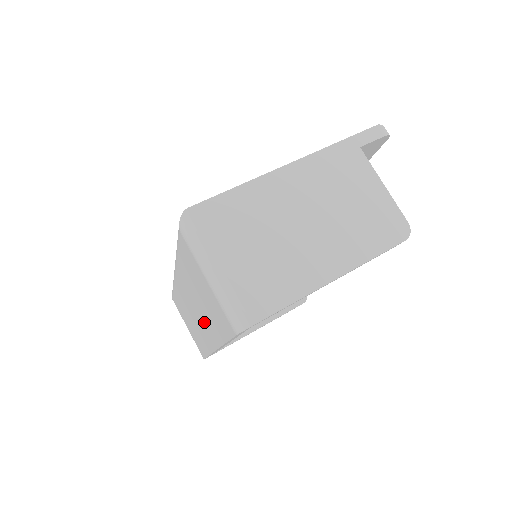
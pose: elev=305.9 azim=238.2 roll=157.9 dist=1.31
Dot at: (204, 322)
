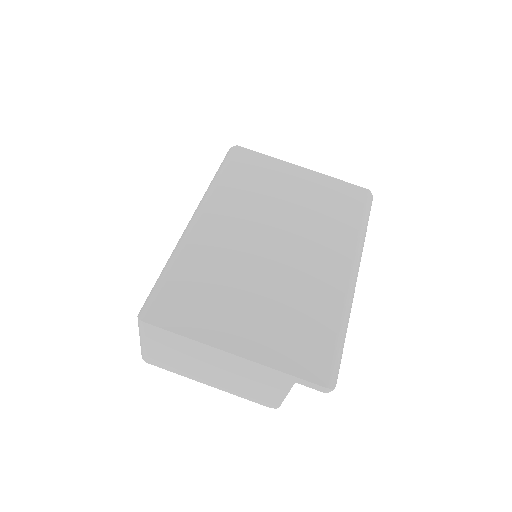
Dot at: occluded
